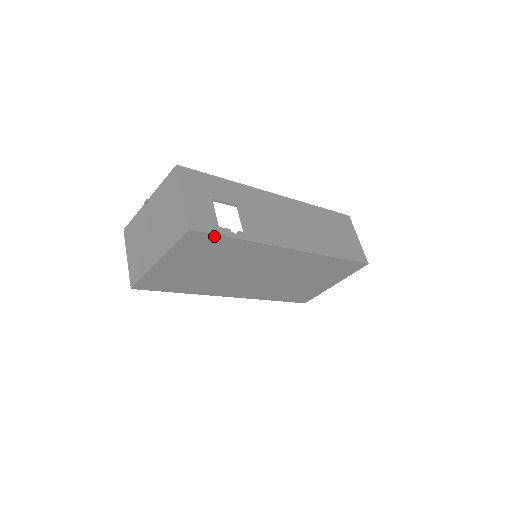
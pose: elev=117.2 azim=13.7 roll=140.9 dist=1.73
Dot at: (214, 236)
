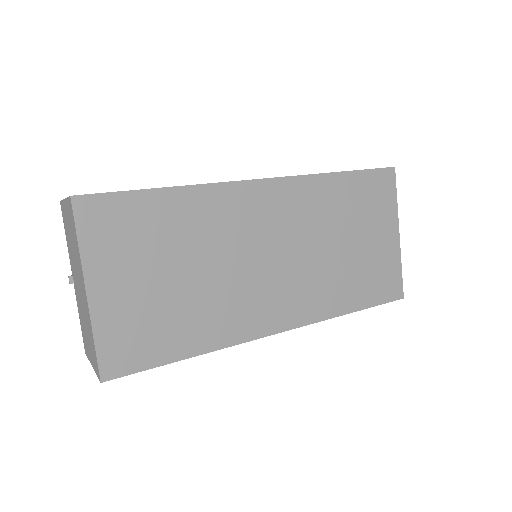
Dot at: (119, 197)
